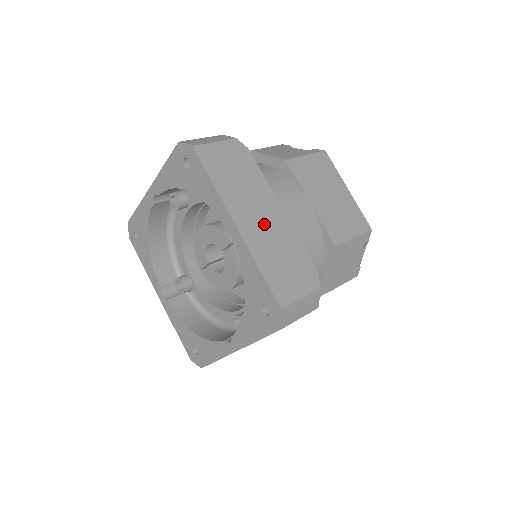
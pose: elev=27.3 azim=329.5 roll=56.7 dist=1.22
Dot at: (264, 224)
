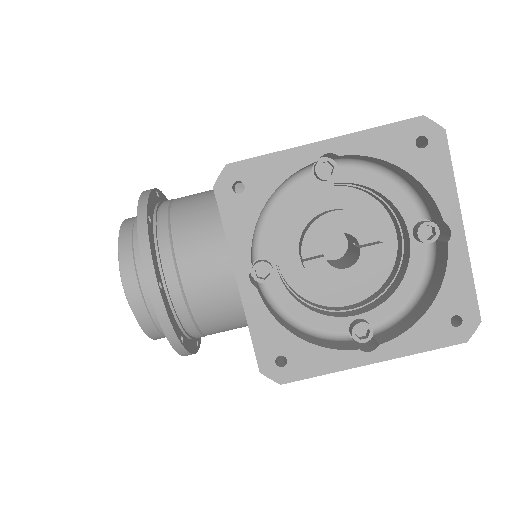
Dot at: occluded
